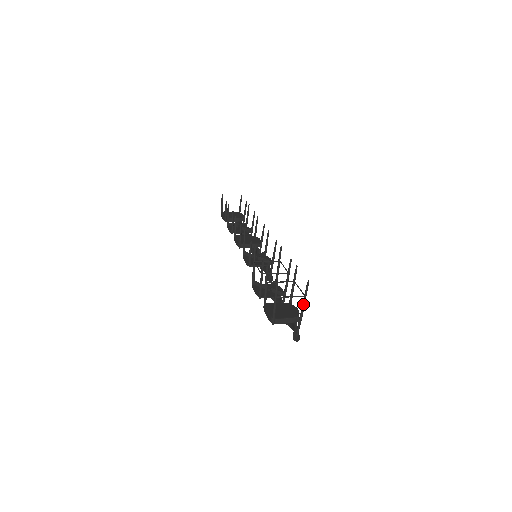
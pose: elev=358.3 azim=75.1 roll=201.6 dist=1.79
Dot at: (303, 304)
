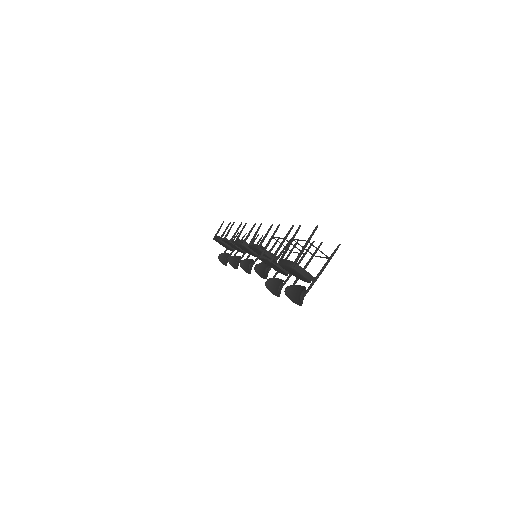
Dot at: (326, 264)
